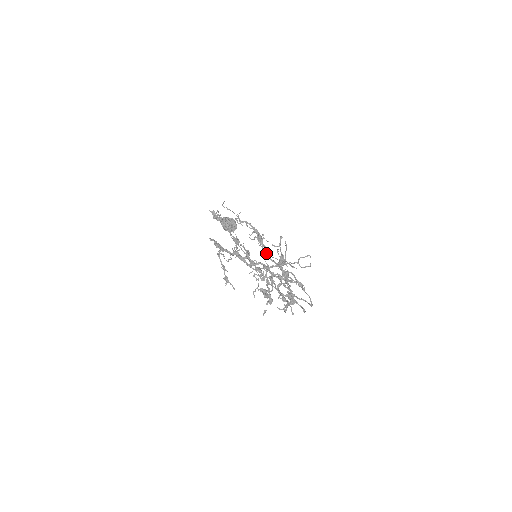
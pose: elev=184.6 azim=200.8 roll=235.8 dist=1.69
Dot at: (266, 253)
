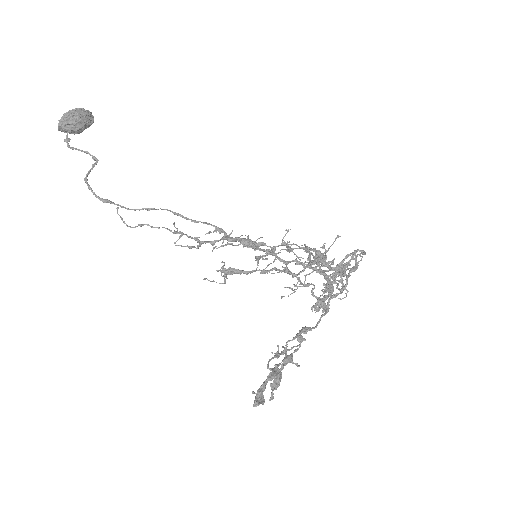
Dot at: occluded
